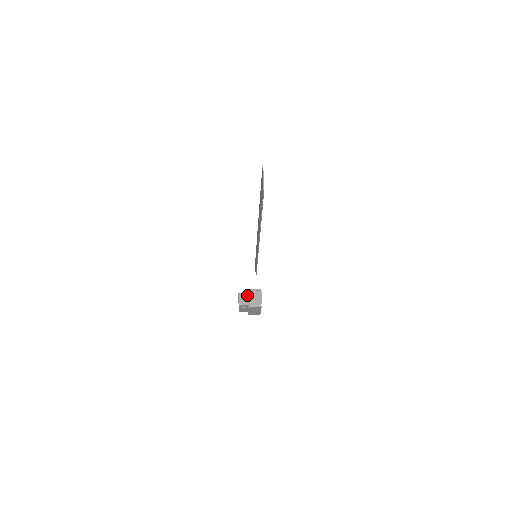
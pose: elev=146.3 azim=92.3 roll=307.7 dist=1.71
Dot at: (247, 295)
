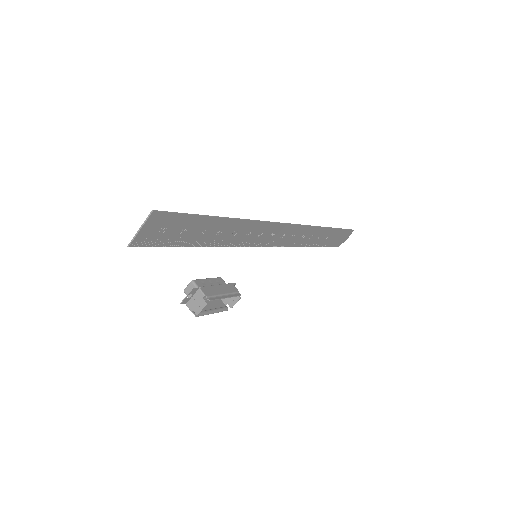
Dot at: (196, 291)
